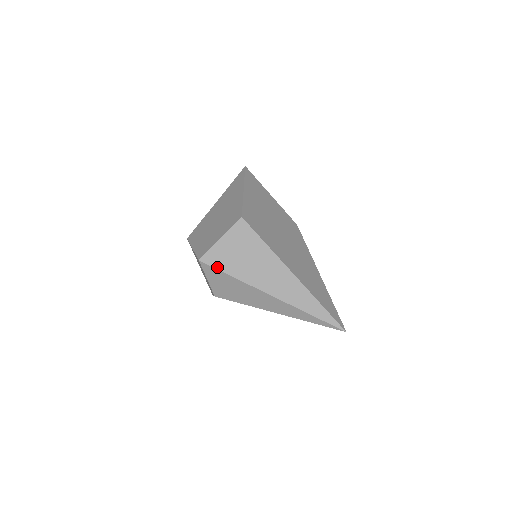
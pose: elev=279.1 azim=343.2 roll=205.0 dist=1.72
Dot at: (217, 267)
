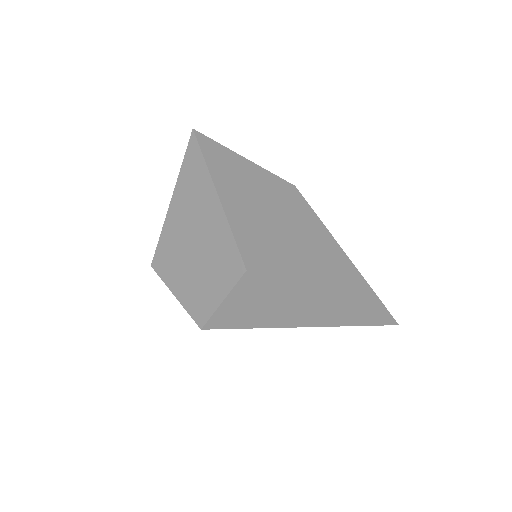
Dot at: (229, 327)
